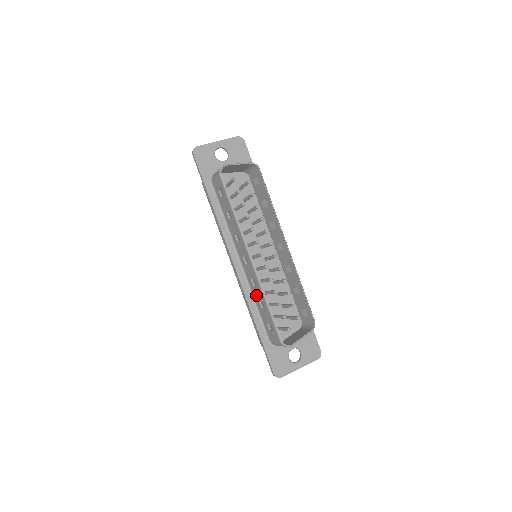
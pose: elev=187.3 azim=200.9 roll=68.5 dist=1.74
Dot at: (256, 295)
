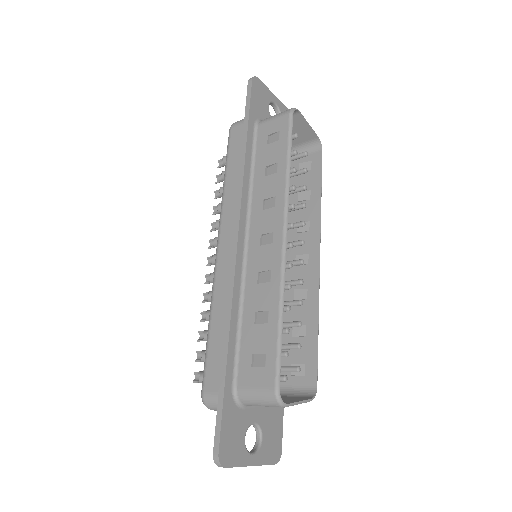
Dot at: (254, 299)
